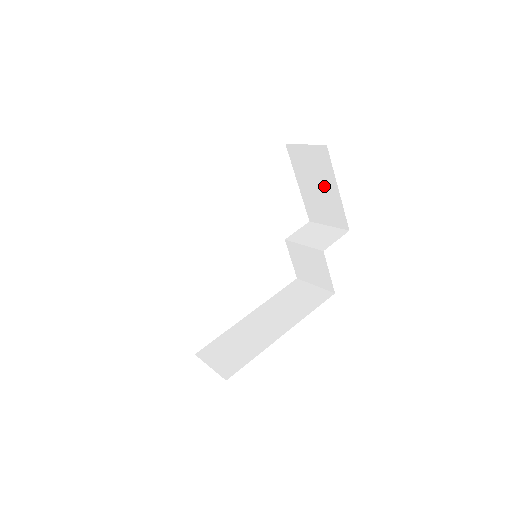
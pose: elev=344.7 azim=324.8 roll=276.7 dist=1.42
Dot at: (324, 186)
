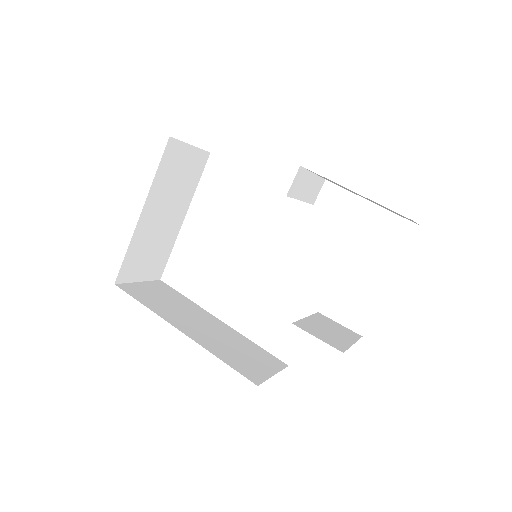
Dot at: occluded
